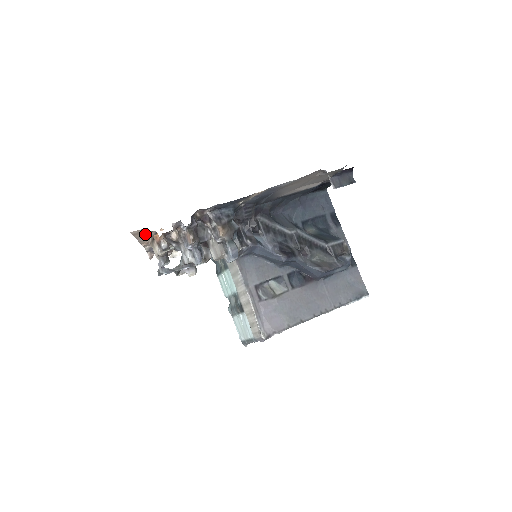
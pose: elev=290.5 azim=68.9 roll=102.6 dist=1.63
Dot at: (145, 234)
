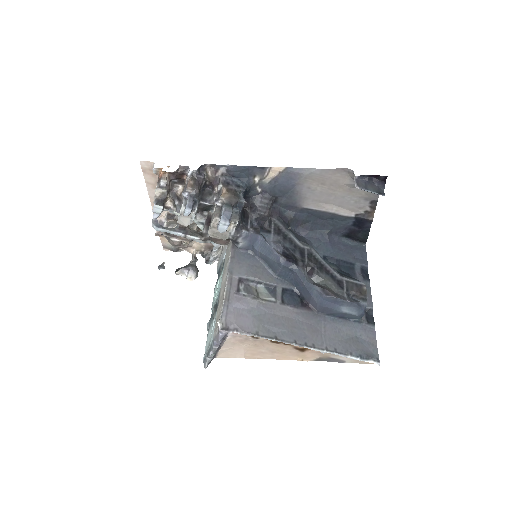
Dot at: (155, 181)
